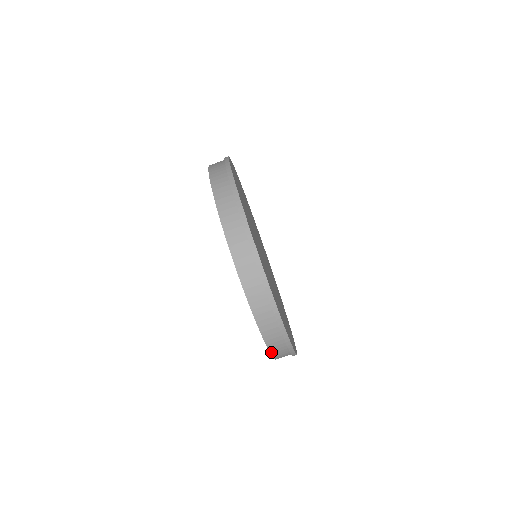
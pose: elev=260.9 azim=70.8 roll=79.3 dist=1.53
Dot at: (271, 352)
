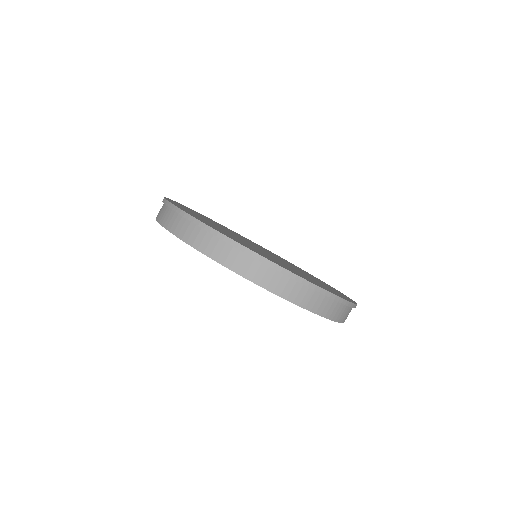
Dot at: (342, 322)
